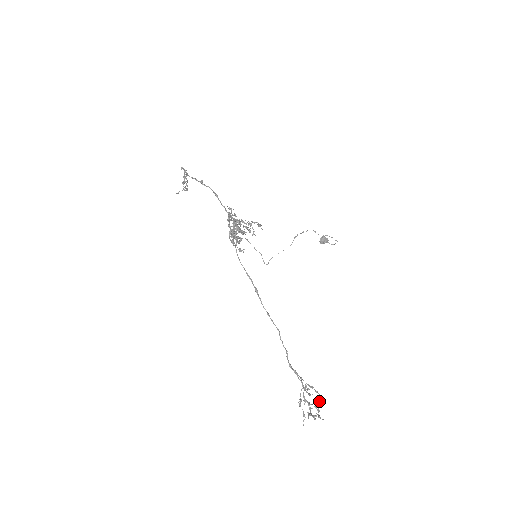
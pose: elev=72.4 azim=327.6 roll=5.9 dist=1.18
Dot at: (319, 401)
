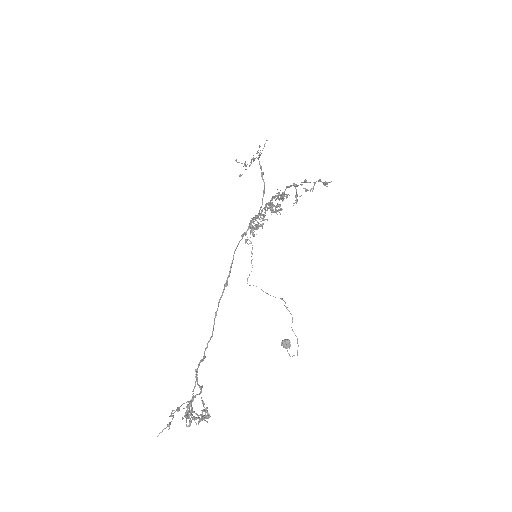
Dot at: (207, 414)
